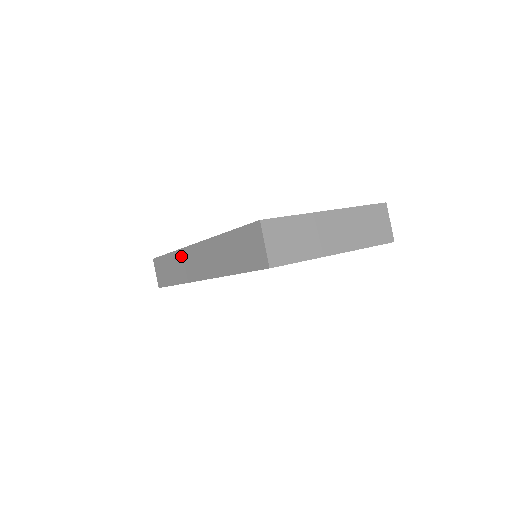
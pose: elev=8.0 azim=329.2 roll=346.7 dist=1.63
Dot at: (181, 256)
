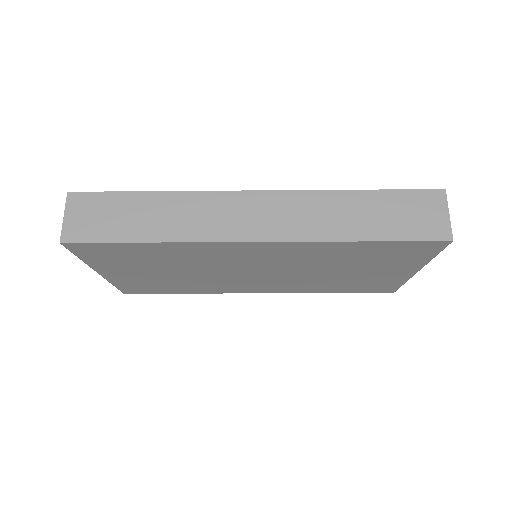
Dot at: (201, 201)
